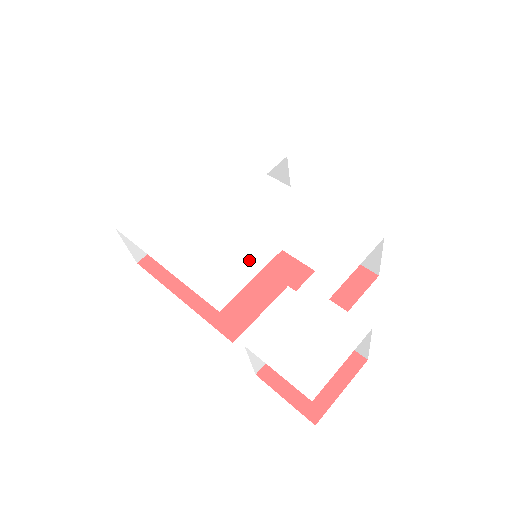
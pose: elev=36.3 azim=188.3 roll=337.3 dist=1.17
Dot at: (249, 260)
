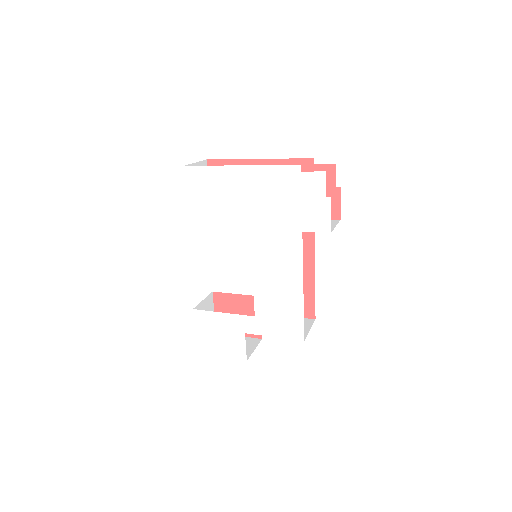
Dot at: (233, 275)
